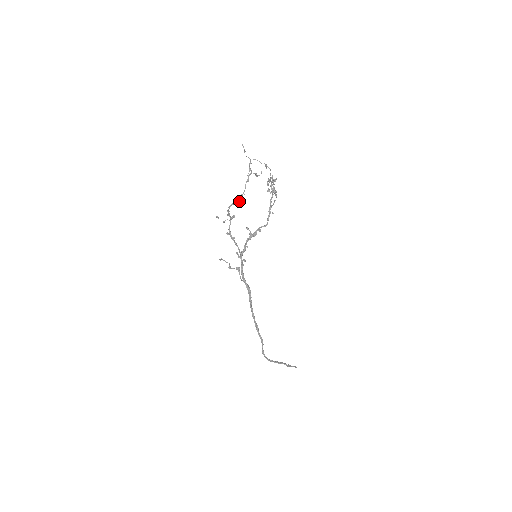
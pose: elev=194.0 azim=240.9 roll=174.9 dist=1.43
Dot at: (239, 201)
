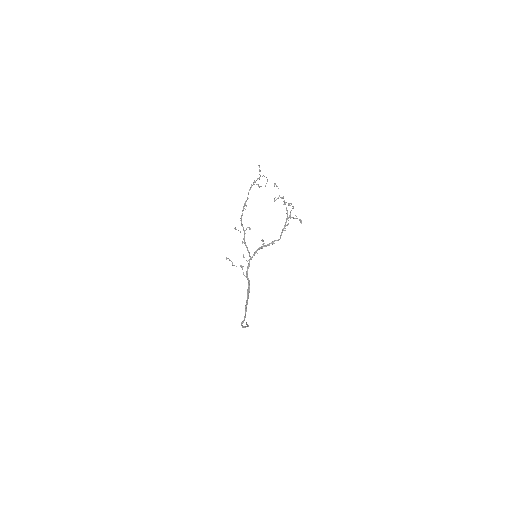
Dot at: (245, 209)
